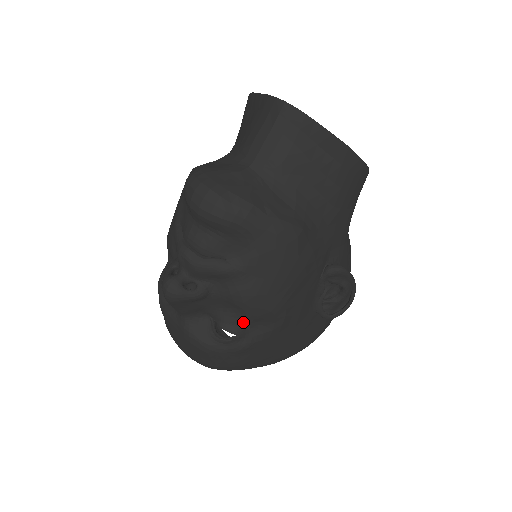
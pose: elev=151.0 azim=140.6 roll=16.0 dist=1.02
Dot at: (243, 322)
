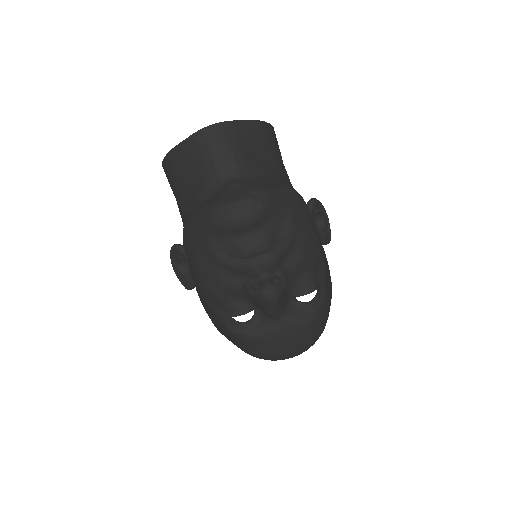
Dot at: (313, 277)
